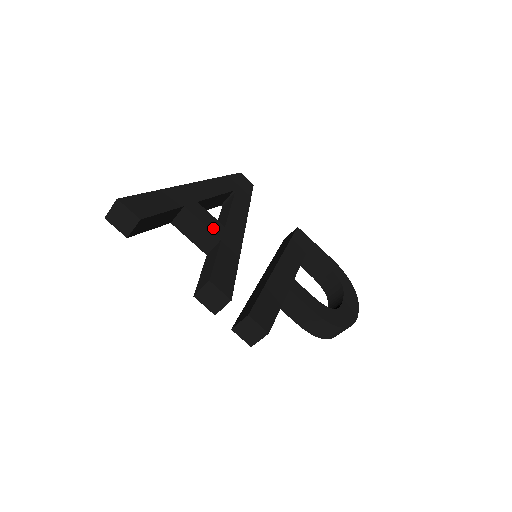
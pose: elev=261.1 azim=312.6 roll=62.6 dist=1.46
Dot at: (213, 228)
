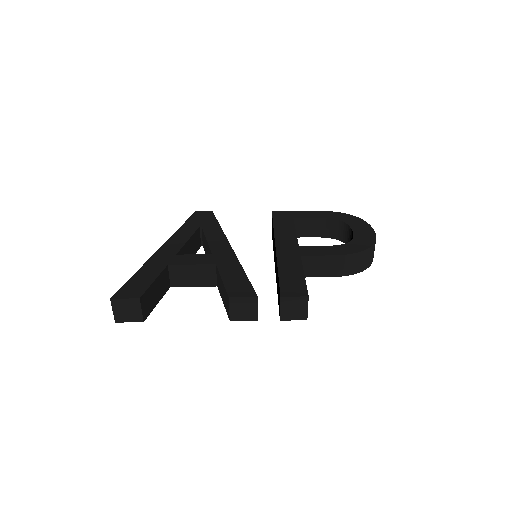
Dot at: (203, 262)
